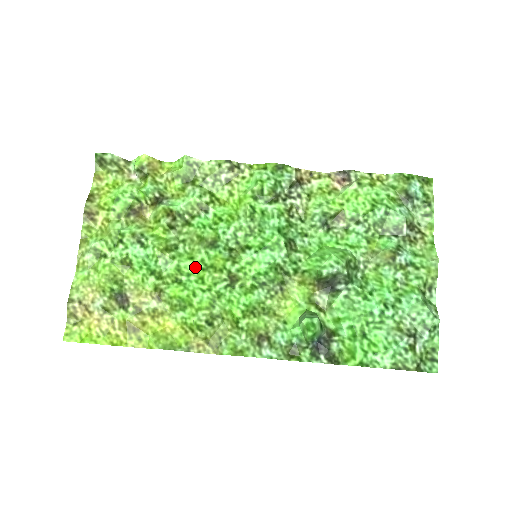
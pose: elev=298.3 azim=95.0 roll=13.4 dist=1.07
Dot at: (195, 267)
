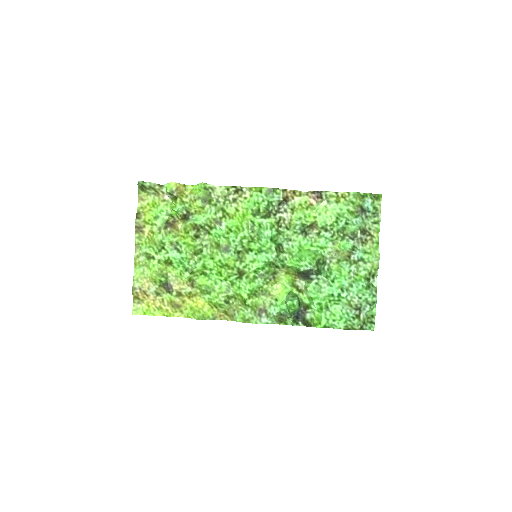
Dot at: (215, 265)
